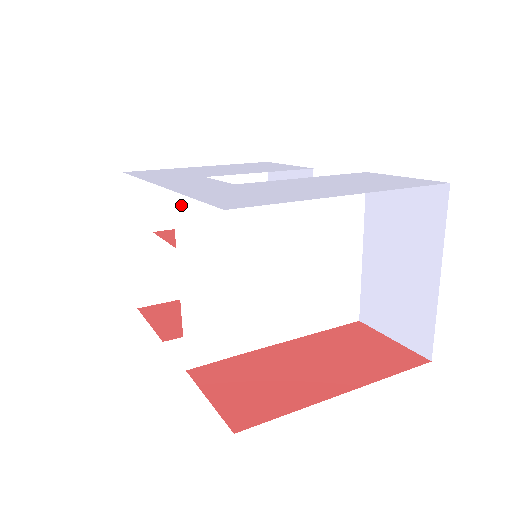
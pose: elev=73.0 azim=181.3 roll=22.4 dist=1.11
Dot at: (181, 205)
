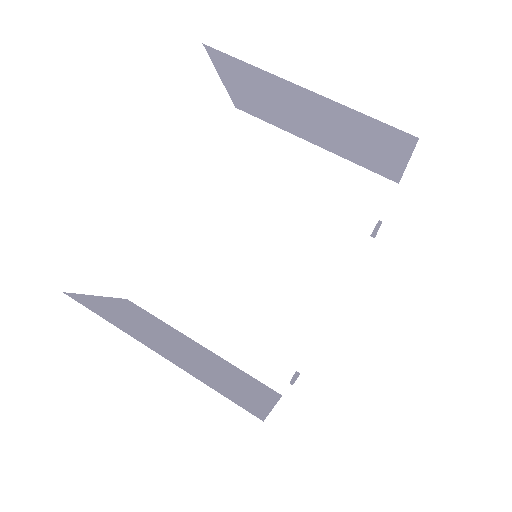
Dot at: (142, 299)
